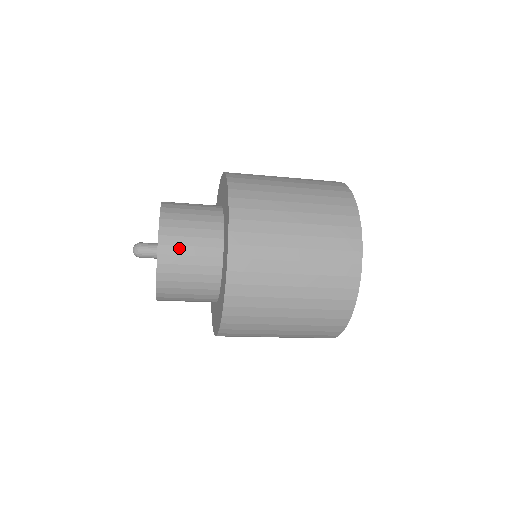
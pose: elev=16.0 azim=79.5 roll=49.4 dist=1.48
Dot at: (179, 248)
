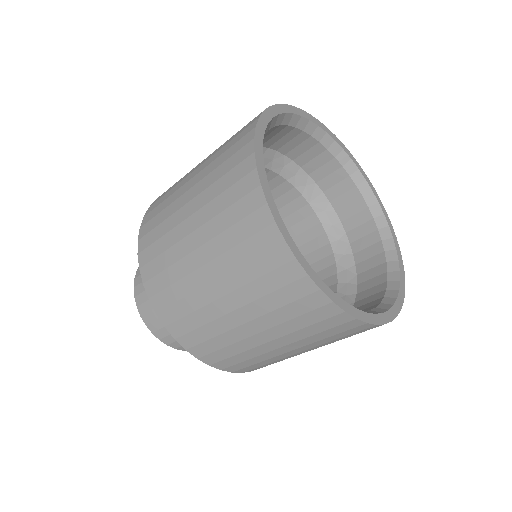
Dot at: occluded
